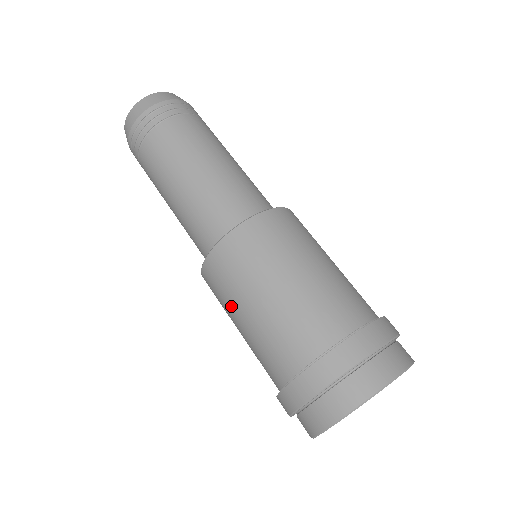
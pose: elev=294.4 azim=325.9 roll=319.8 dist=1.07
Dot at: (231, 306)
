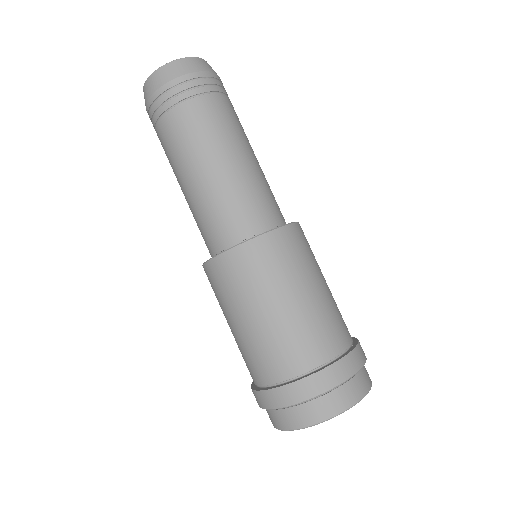
Dot at: (254, 296)
